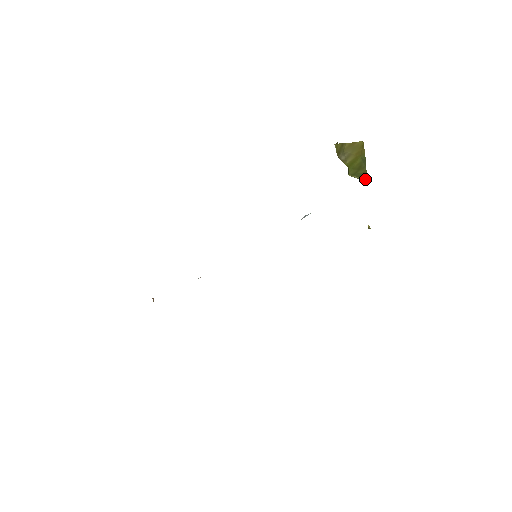
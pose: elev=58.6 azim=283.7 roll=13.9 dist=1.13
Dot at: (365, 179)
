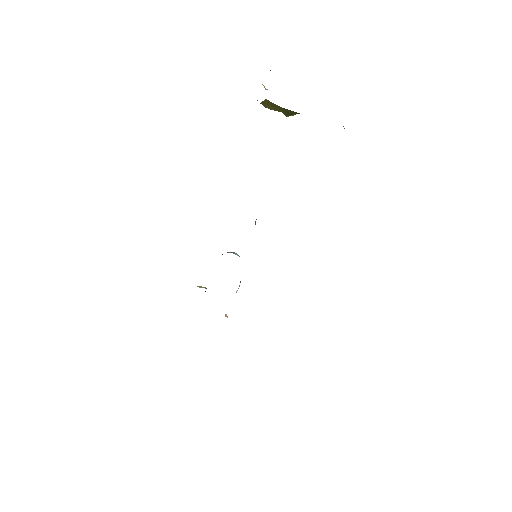
Dot at: occluded
